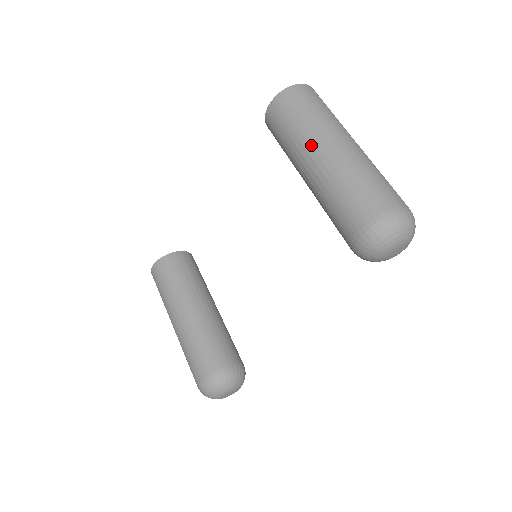
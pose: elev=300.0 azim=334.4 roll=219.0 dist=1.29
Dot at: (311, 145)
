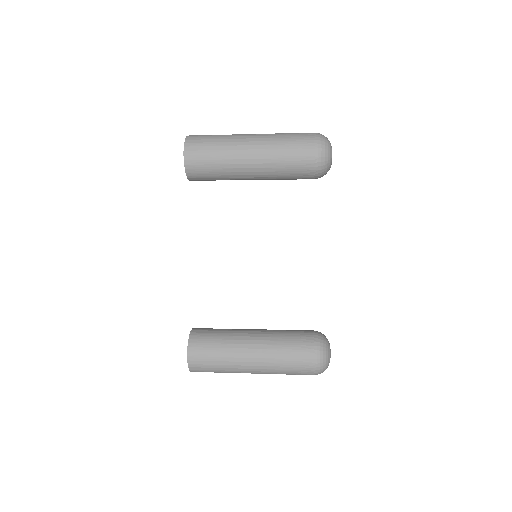
Dot at: (239, 149)
